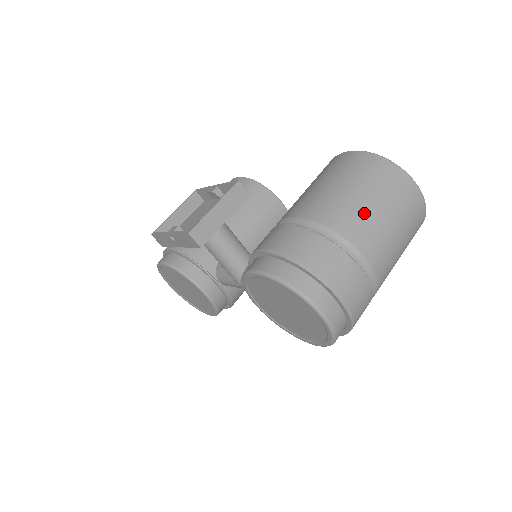
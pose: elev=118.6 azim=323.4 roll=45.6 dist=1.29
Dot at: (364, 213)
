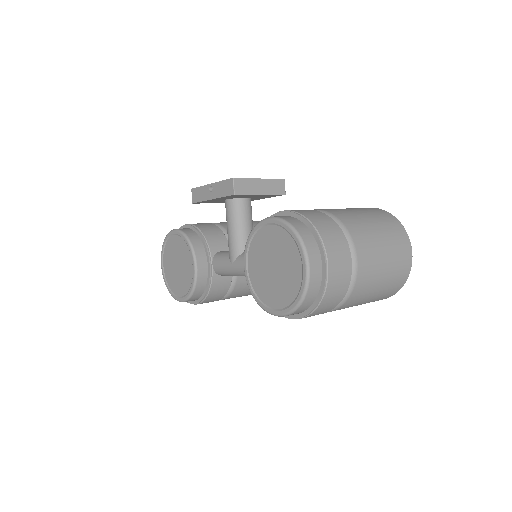
Dot at: (369, 230)
